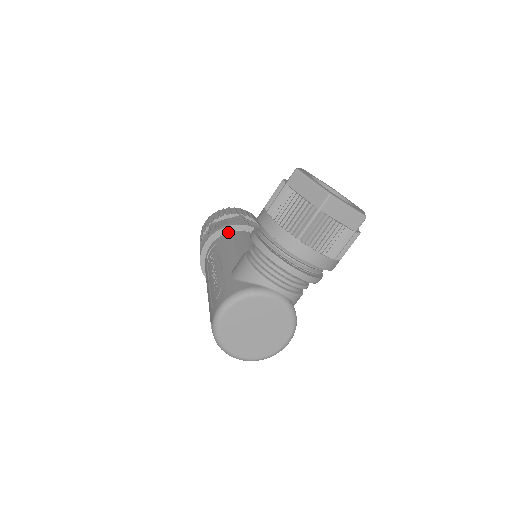
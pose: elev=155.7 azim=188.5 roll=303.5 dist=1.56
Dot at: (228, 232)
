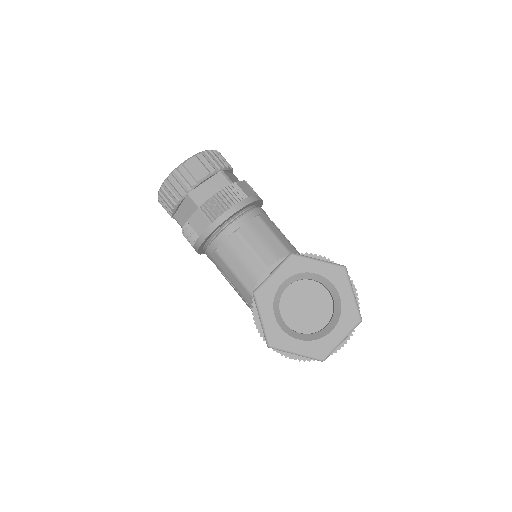
Dot at: (207, 242)
